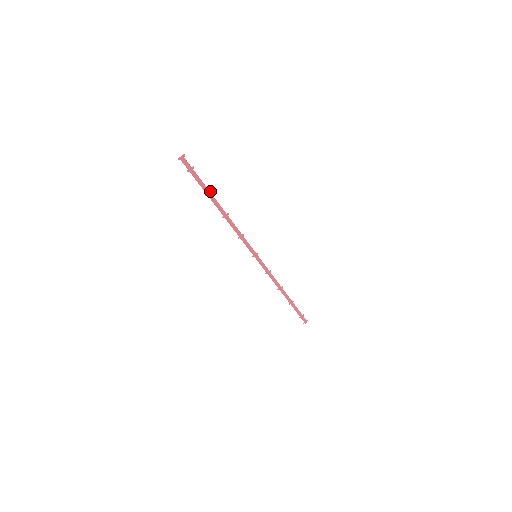
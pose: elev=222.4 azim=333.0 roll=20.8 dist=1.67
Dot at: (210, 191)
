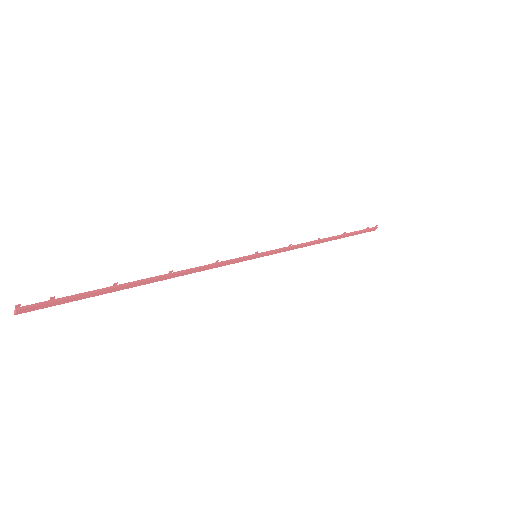
Dot at: (114, 285)
